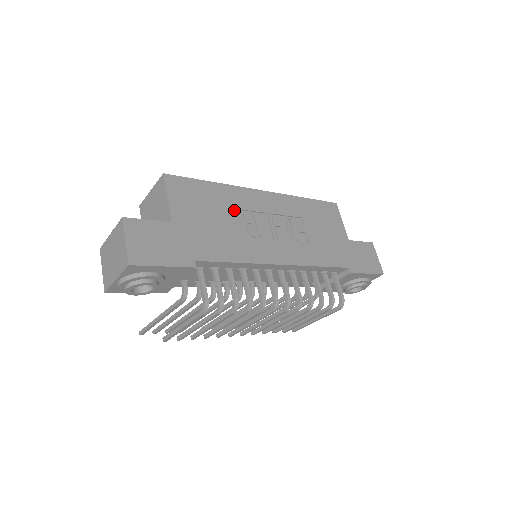
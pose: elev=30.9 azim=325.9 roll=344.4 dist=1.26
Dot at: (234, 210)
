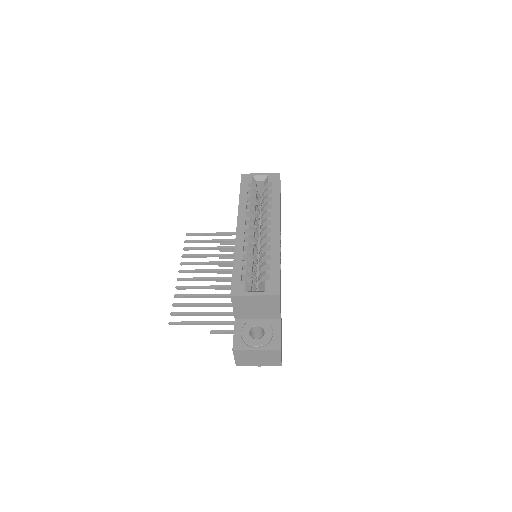
Dot at: occluded
